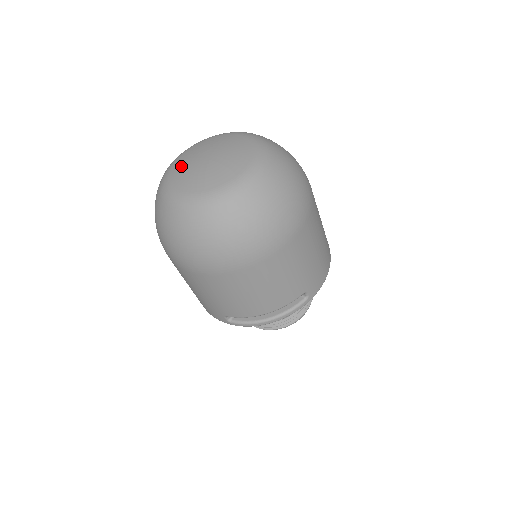
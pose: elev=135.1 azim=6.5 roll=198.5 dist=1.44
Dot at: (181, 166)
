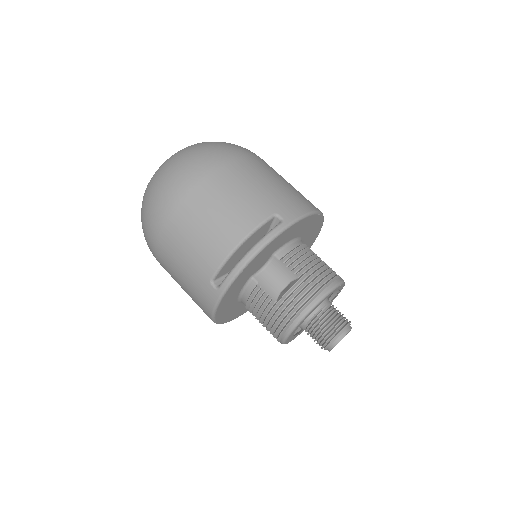
Dot at: occluded
